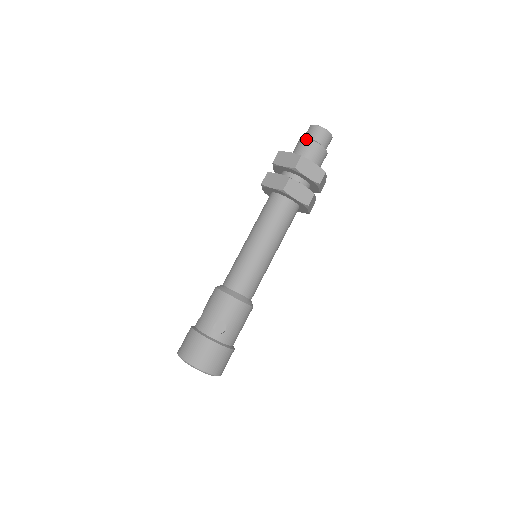
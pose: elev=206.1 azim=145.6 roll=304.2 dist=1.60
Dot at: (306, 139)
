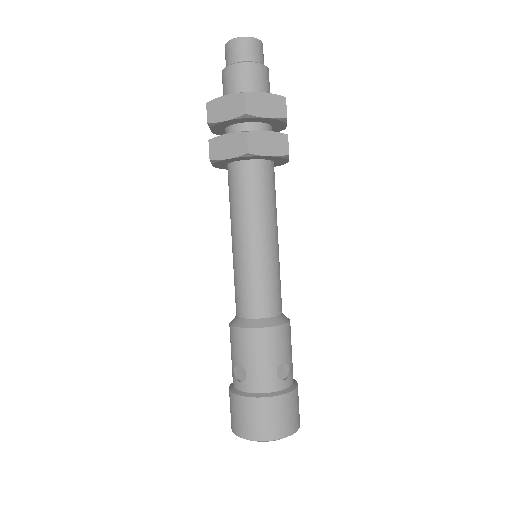
Dot at: occluded
